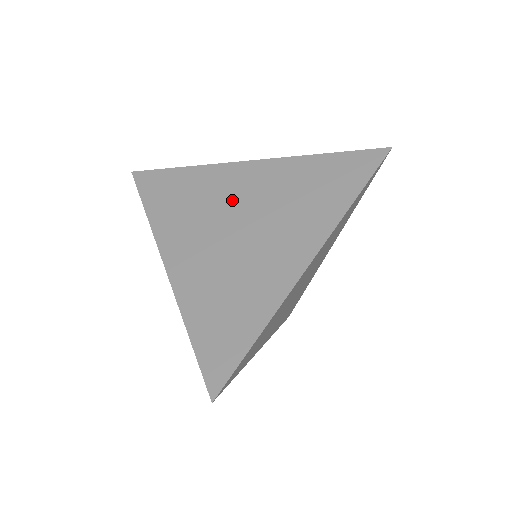
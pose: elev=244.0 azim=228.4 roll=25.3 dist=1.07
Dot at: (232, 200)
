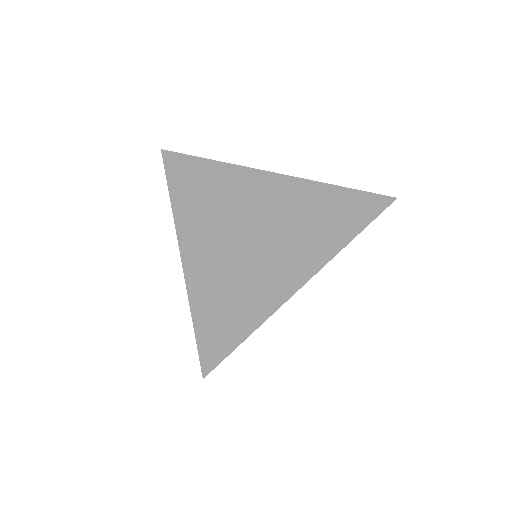
Dot at: (251, 205)
